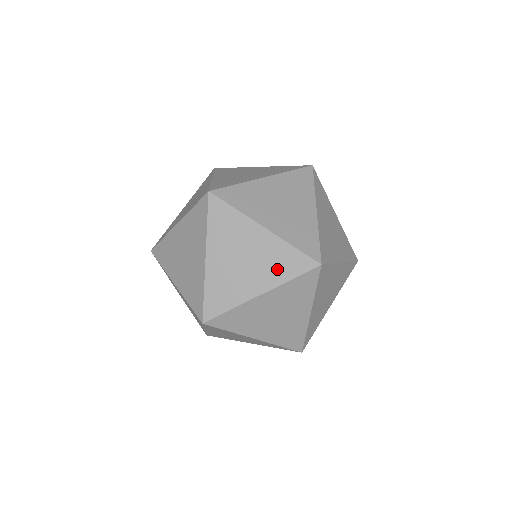
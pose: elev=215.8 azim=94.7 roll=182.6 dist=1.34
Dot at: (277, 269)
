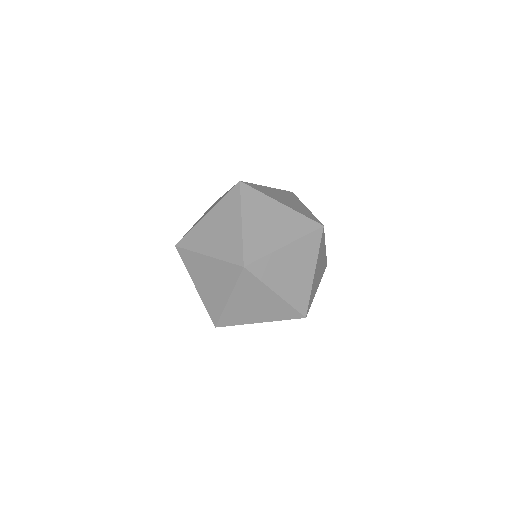
Dot at: (294, 229)
